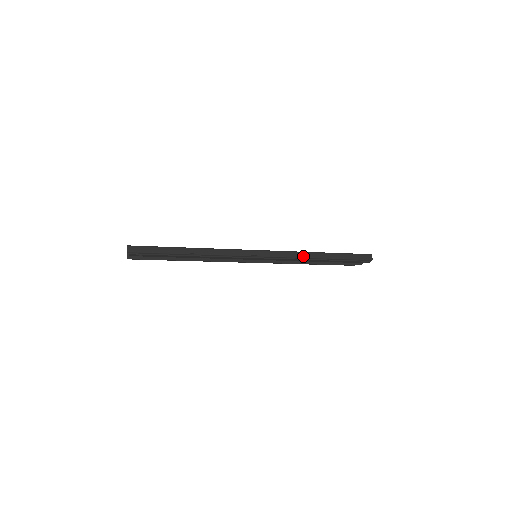
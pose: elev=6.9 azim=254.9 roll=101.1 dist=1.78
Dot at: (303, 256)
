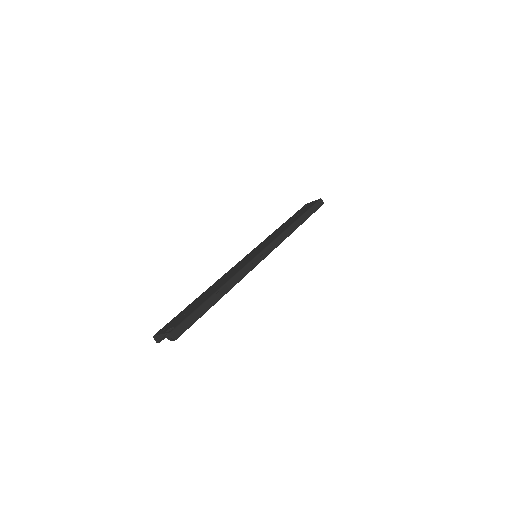
Dot at: (290, 233)
